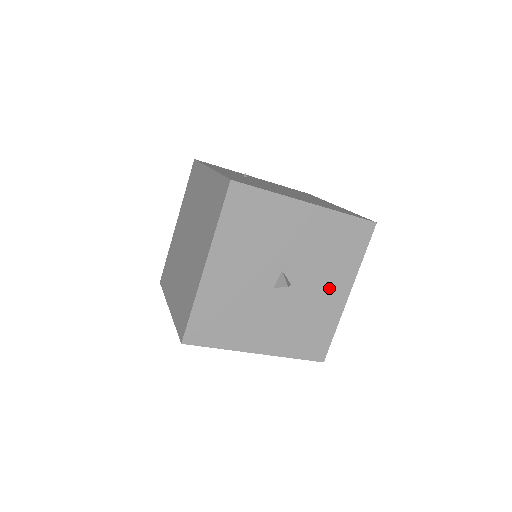
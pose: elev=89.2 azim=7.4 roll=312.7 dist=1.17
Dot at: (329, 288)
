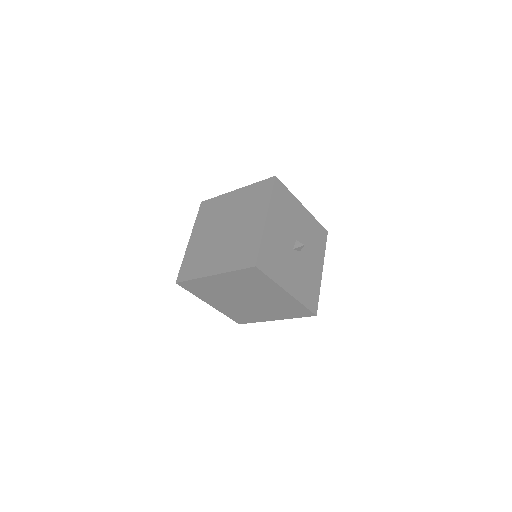
Dot at: (314, 262)
